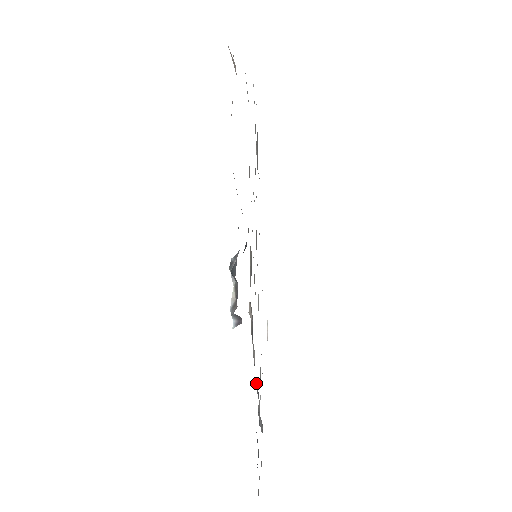
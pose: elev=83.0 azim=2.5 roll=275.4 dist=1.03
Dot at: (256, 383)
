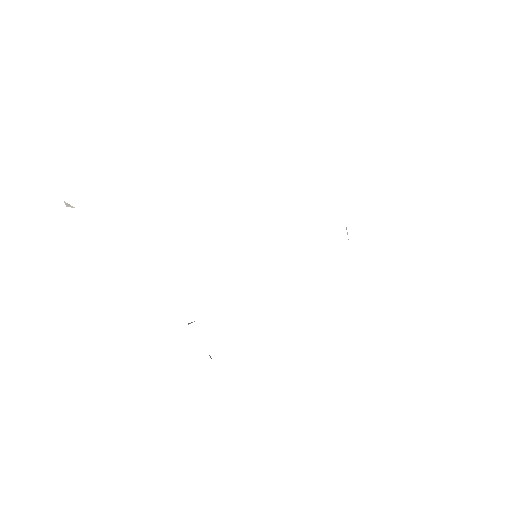
Dot at: occluded
